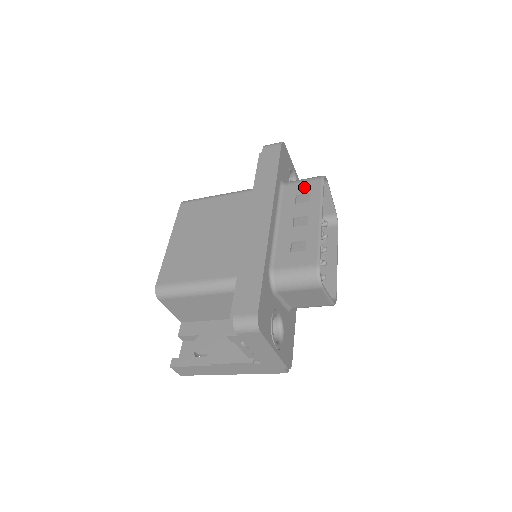
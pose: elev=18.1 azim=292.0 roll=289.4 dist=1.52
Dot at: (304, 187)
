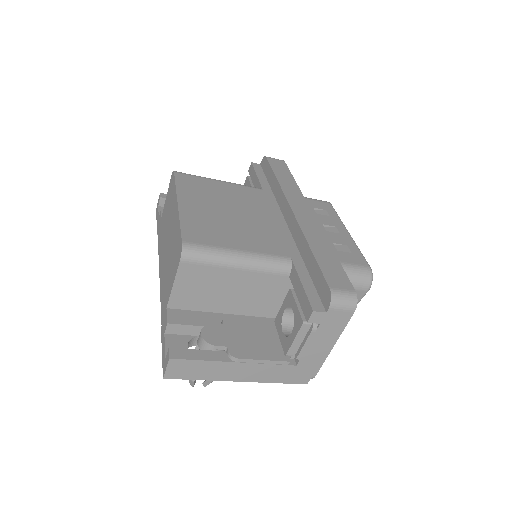
Dot at: (318, 204)
